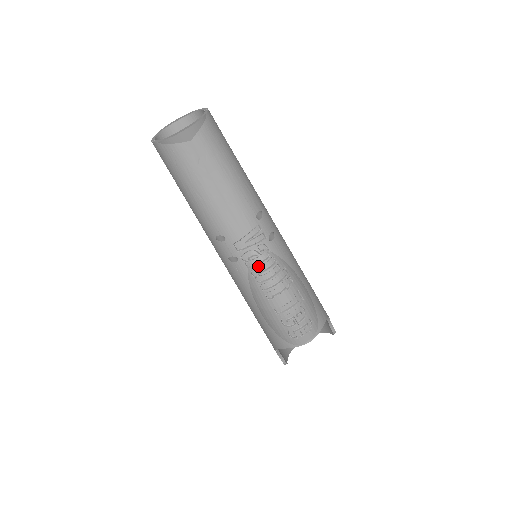
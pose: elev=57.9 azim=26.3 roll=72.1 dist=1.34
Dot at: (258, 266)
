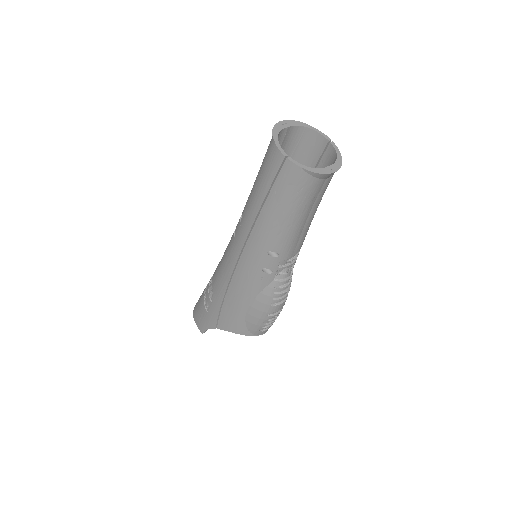
Dot at: (284, 281)
